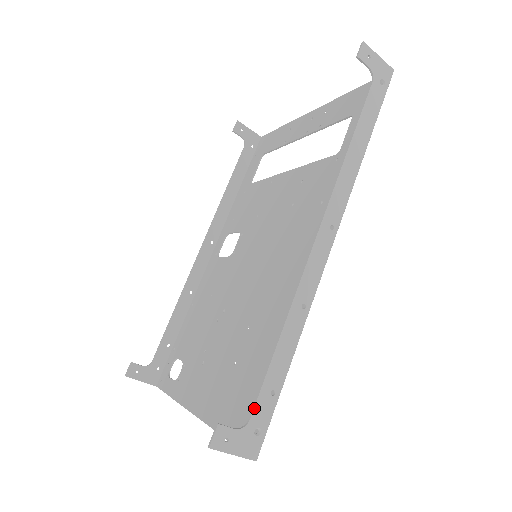
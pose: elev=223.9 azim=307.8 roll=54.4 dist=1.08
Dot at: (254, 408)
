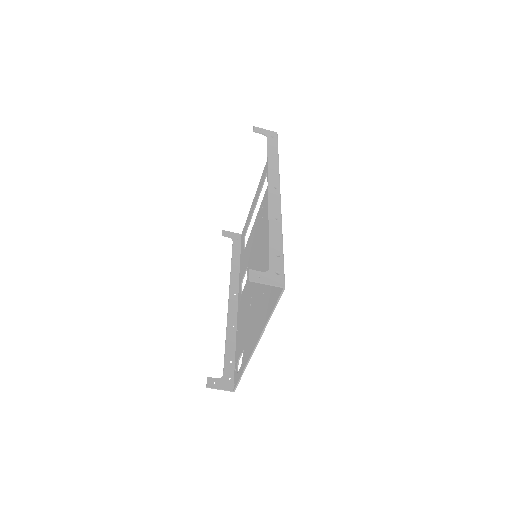
Dot at: (269, 262)
